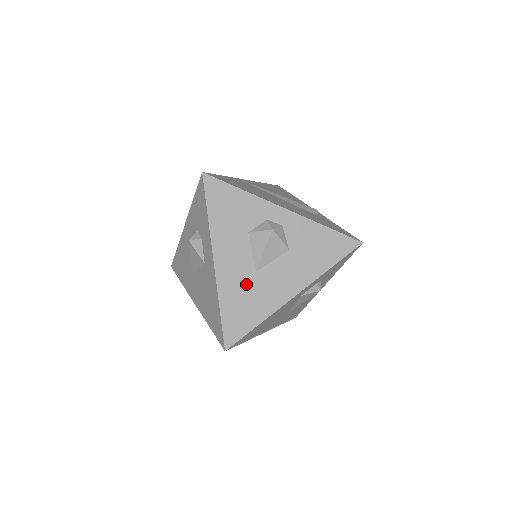
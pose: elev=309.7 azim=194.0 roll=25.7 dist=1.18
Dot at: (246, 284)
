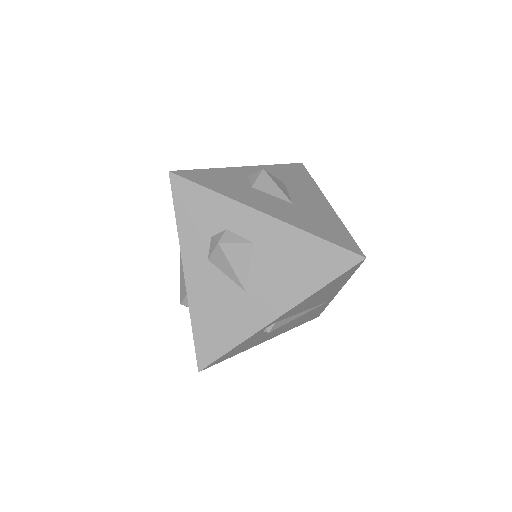
Dot at: (301, 213)
